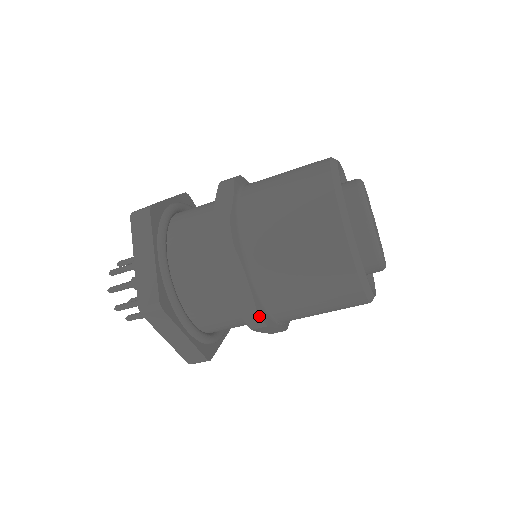
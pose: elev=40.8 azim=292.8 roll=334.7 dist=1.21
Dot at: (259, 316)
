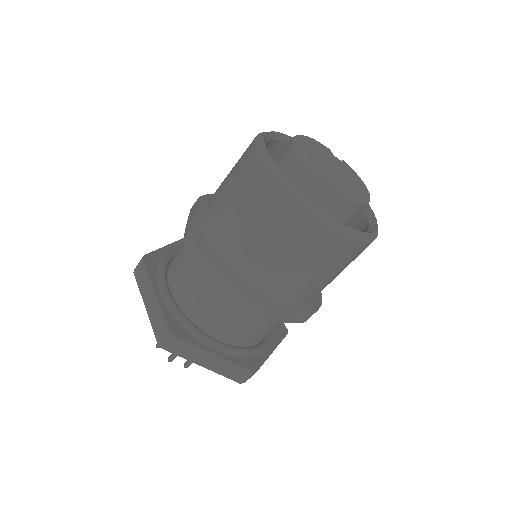
Dot at: (256, 304)
